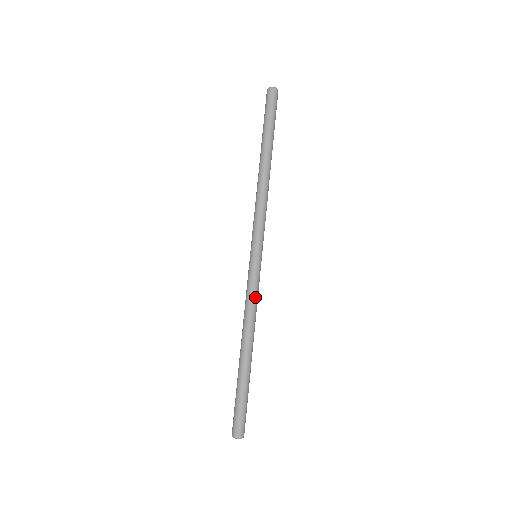
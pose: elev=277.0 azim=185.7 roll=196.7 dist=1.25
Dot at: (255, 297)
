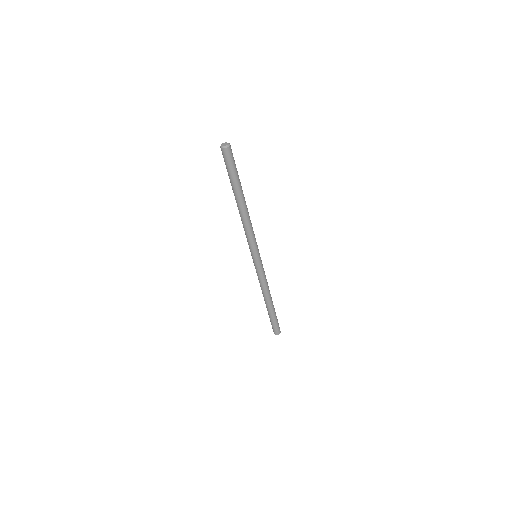
Dot at: (260, 279)
